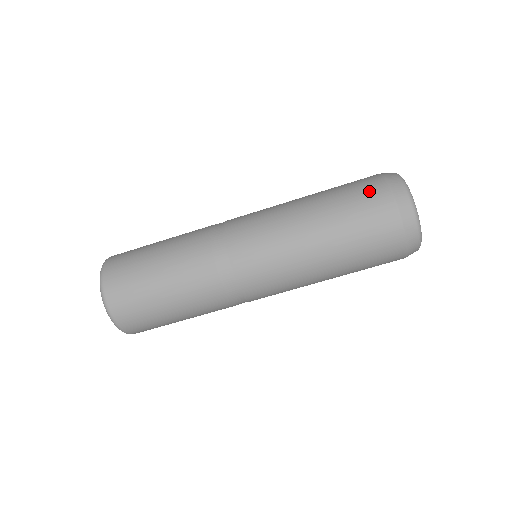
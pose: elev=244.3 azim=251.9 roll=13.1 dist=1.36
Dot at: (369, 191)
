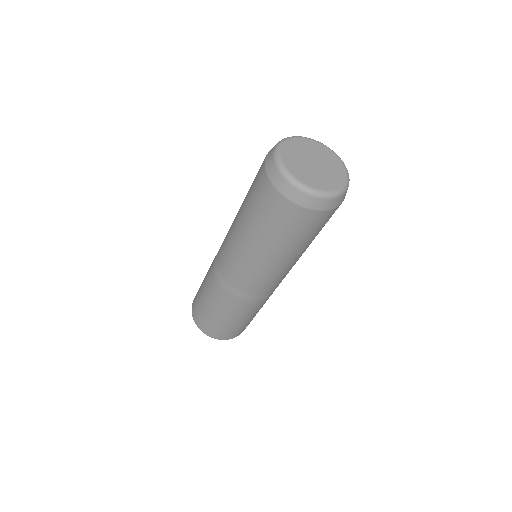
Dot at: (258, 179)
